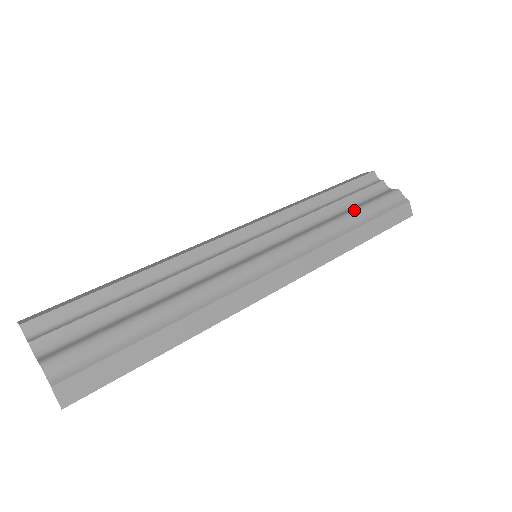
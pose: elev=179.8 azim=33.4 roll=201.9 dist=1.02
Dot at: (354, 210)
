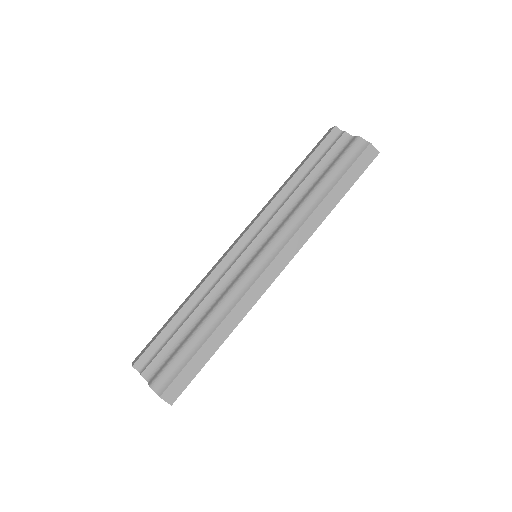
Dot at: (321, 180)
